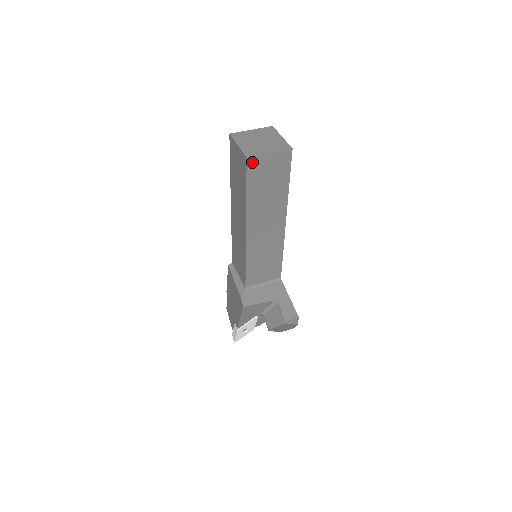
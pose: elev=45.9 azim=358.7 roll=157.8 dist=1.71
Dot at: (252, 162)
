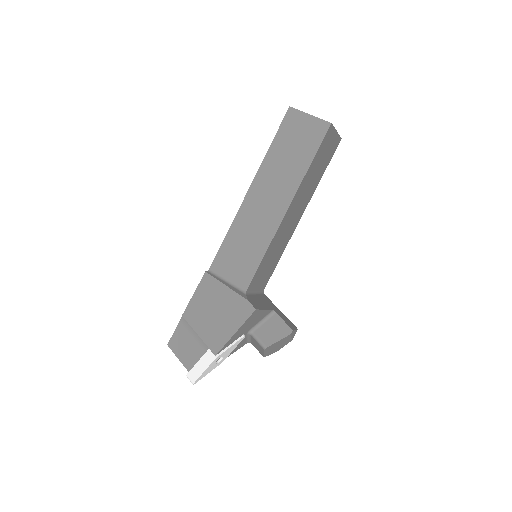
Dot at: (329, 131)
